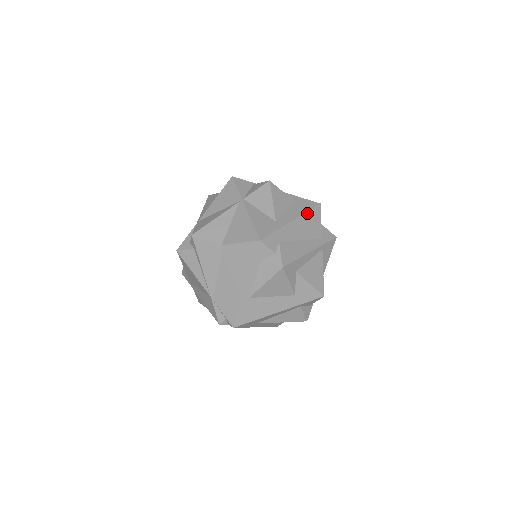
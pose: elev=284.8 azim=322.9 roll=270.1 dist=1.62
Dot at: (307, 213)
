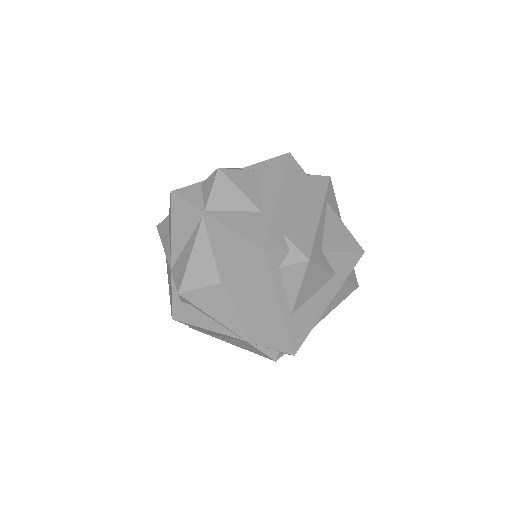
Dot at: (285, 175)
